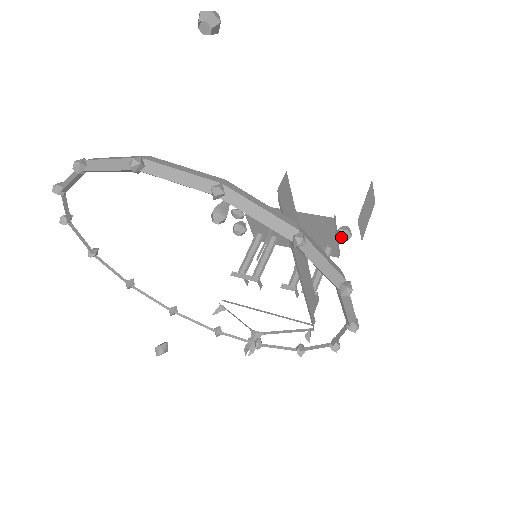
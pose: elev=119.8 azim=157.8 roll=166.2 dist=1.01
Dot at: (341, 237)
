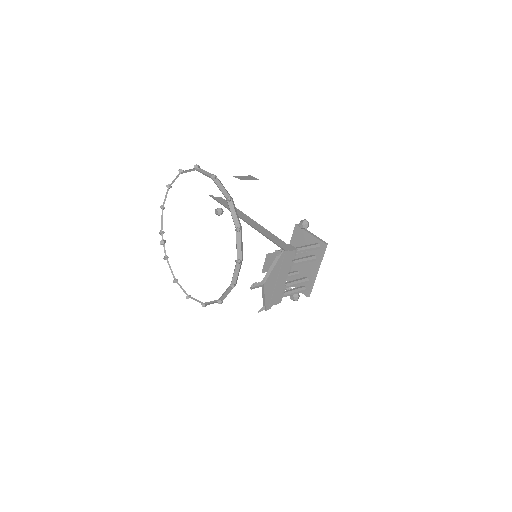
Dot at: (306, 228)
